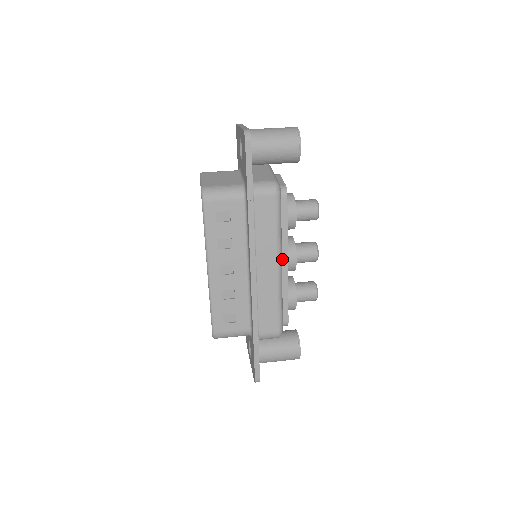
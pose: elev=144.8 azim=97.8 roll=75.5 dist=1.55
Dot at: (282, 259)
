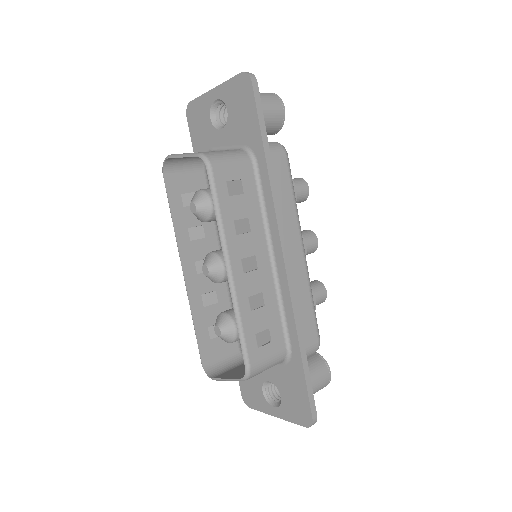
Dot at: occluded
